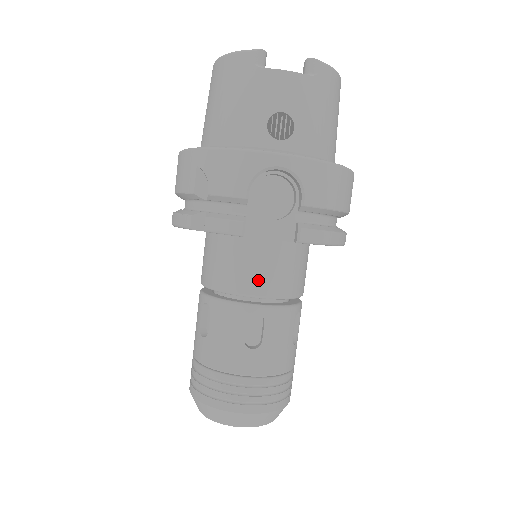
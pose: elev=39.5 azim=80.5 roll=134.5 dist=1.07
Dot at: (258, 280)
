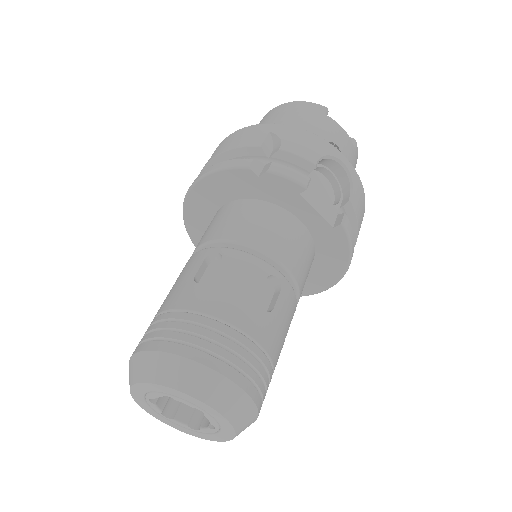
Dot at: (286, 249)
